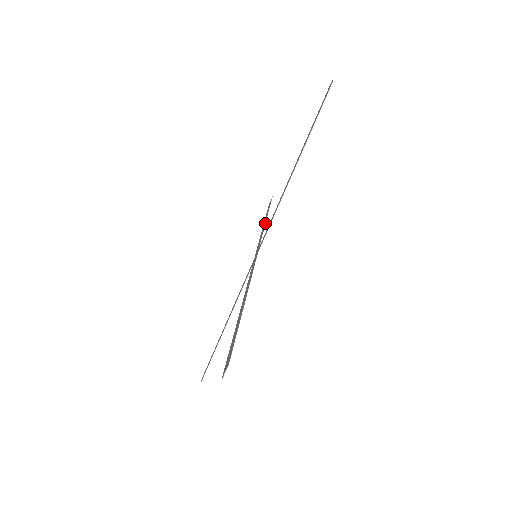
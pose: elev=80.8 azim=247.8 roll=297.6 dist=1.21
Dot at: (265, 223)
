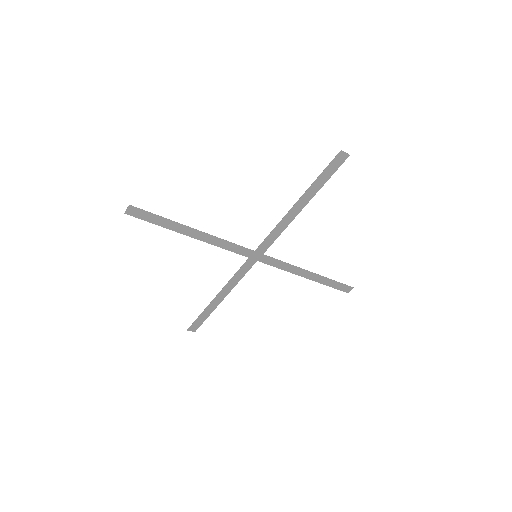
Dot at: occluded
